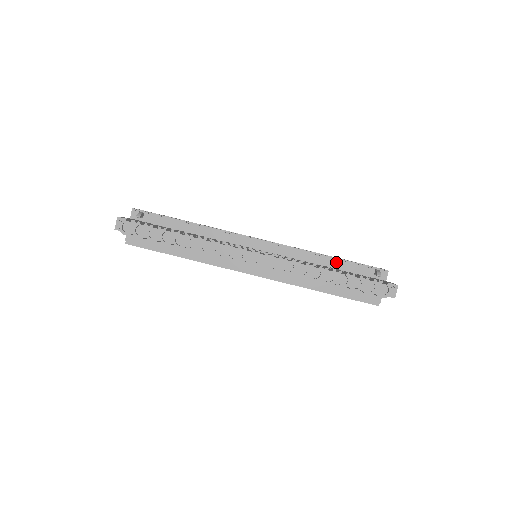
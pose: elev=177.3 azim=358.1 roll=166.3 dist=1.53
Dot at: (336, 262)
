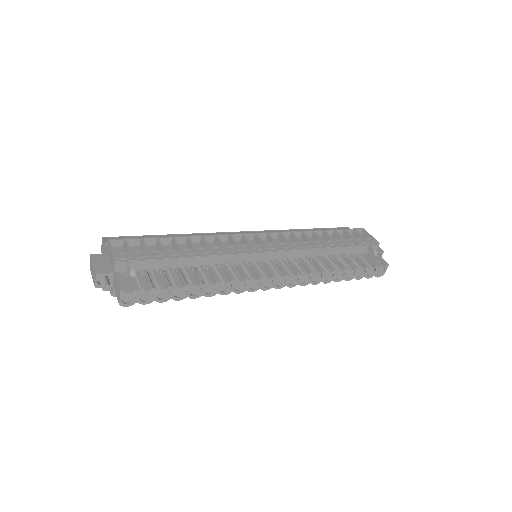
Dot at: (338, 249)
